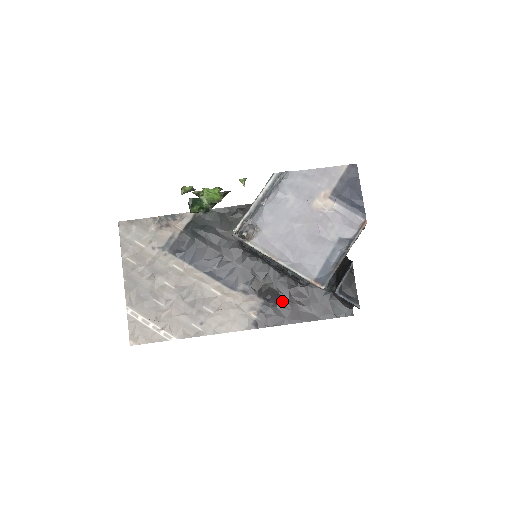
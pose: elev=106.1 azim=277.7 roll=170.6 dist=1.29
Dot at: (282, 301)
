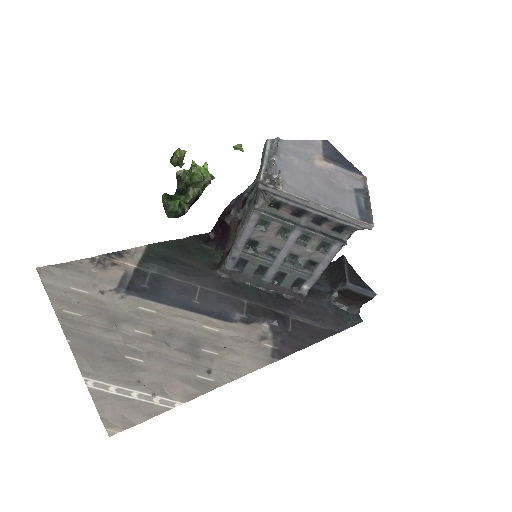
Dot at: (289, 323)
